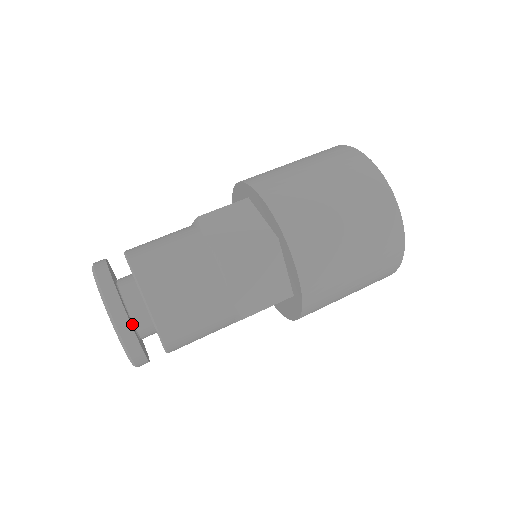
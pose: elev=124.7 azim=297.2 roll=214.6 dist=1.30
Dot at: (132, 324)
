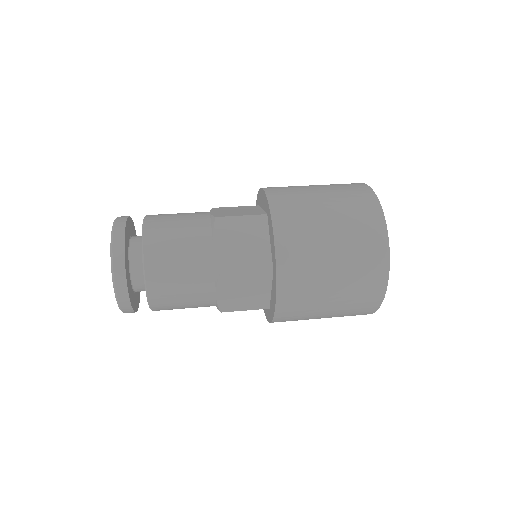
Dot at: (128, 255)
